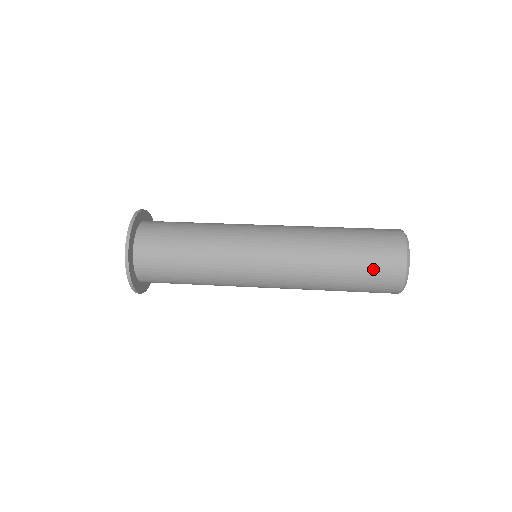
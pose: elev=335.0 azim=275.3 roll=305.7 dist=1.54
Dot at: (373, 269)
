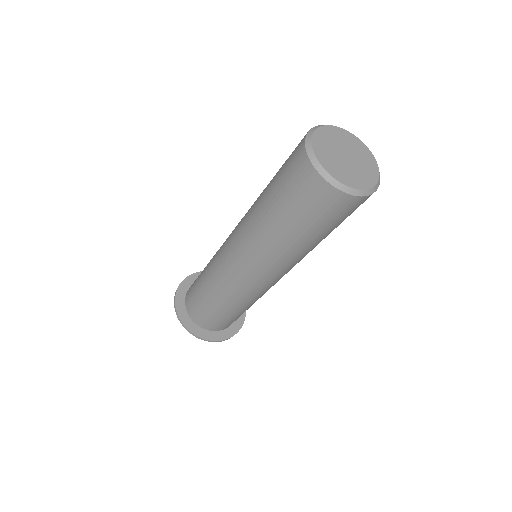
Dot at: (292, 194)
